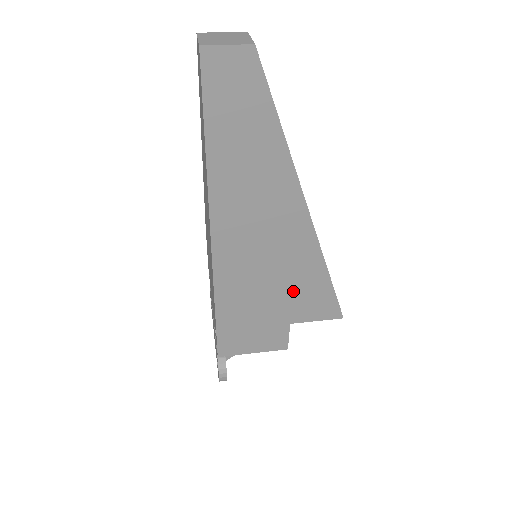
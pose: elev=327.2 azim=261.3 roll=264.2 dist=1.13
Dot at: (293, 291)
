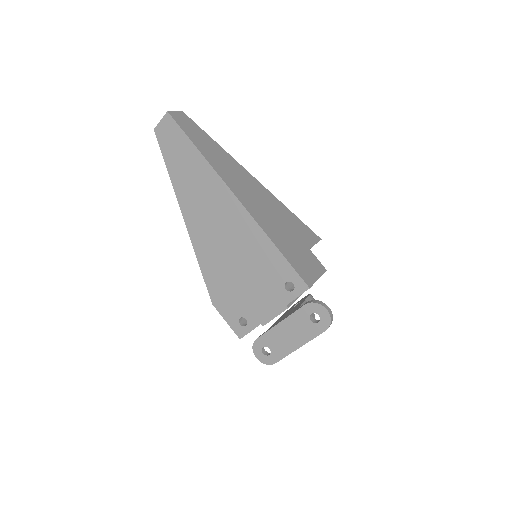
Dot at: (290, 225)
